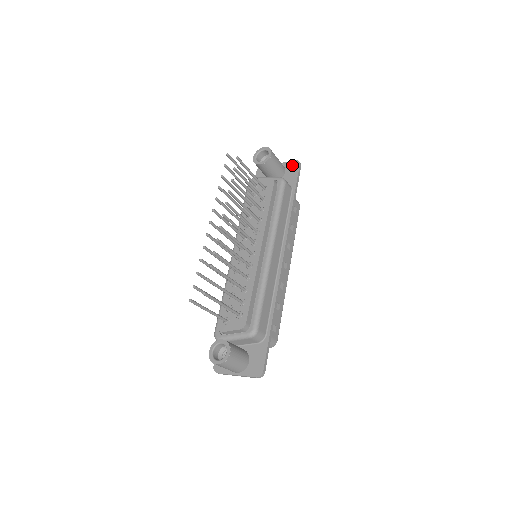
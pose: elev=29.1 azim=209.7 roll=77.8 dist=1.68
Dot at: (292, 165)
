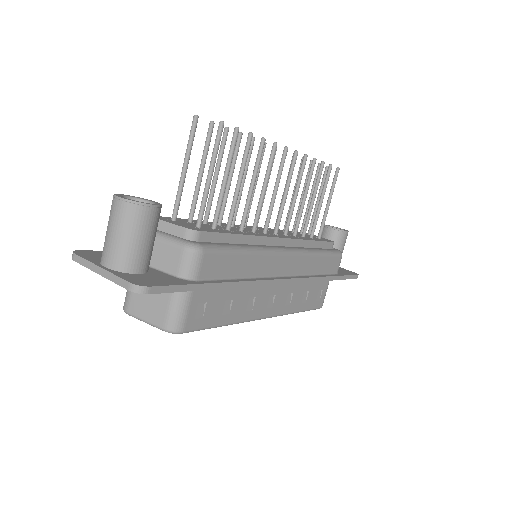
Dot at: (348, 271)
